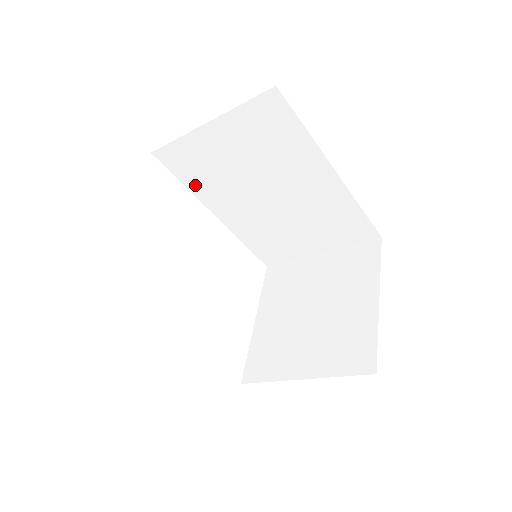
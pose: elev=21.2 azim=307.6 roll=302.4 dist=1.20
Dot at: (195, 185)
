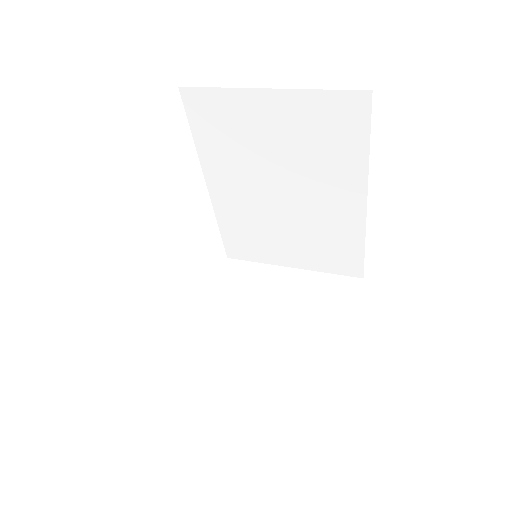
Dot at: (207, 145)
